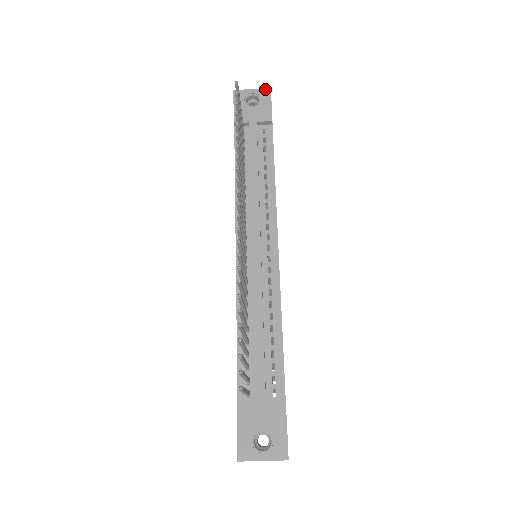
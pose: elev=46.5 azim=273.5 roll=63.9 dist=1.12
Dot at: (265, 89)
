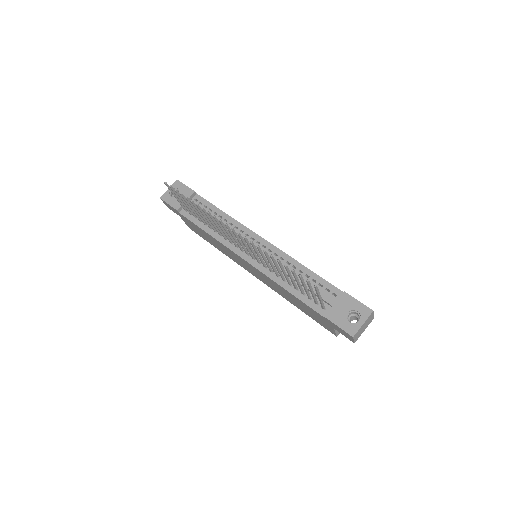
Dot at: (175, 183)
